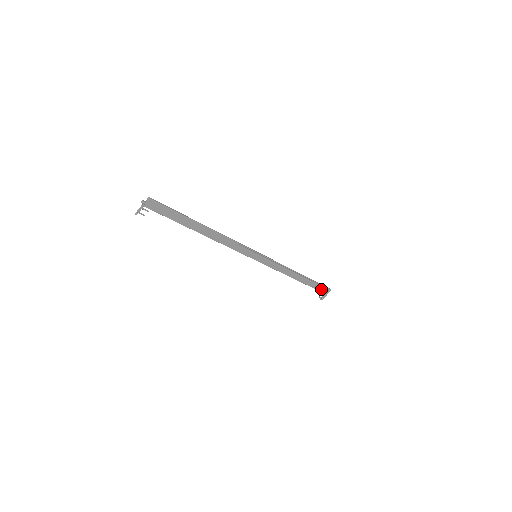
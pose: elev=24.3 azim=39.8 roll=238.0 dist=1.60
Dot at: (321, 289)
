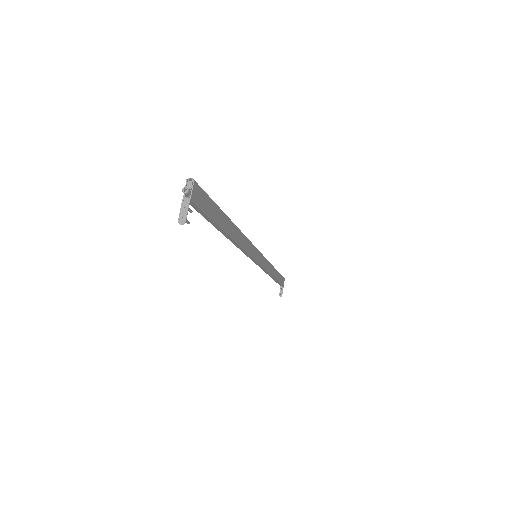
Dot at: (281, 281)
